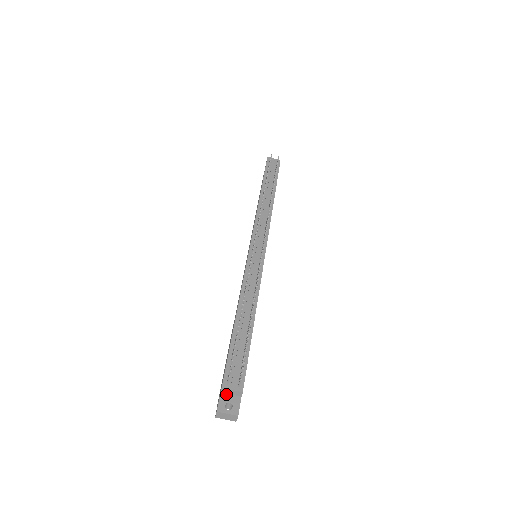
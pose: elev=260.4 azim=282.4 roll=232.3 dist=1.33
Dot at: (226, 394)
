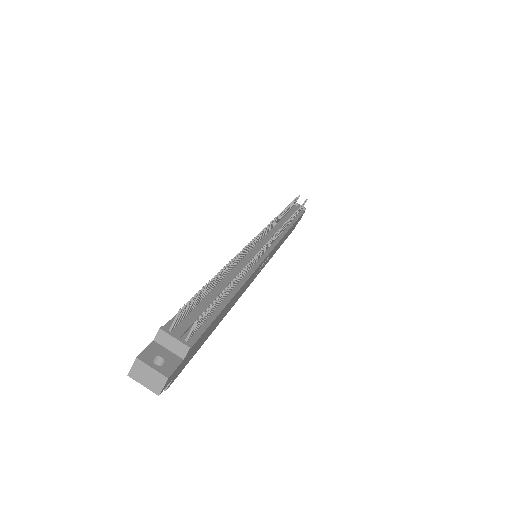
Dot at: (161, 346)
